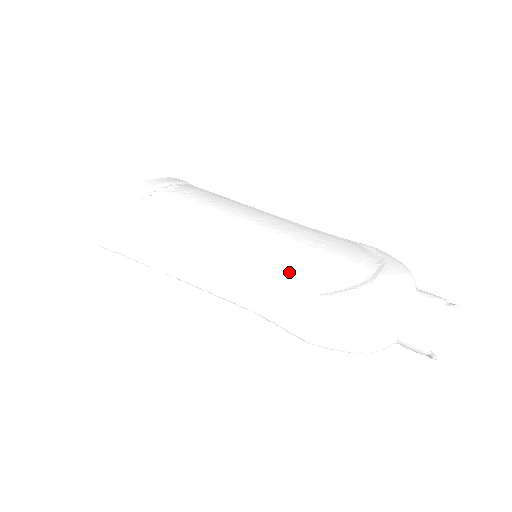
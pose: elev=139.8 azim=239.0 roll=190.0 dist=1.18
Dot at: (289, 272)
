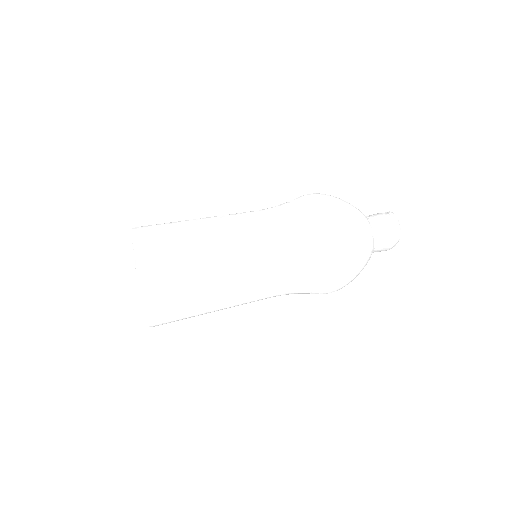
Dot at: (306, 281)
